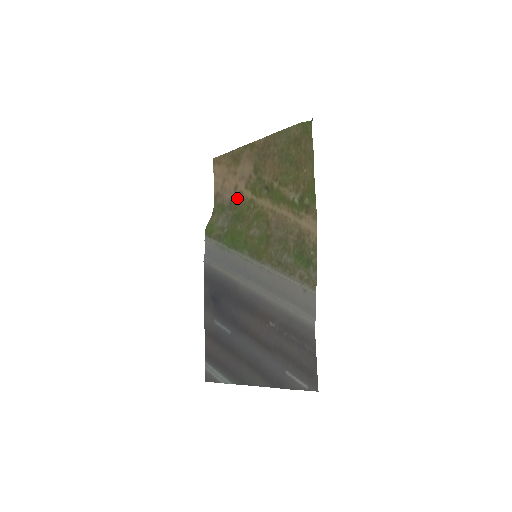
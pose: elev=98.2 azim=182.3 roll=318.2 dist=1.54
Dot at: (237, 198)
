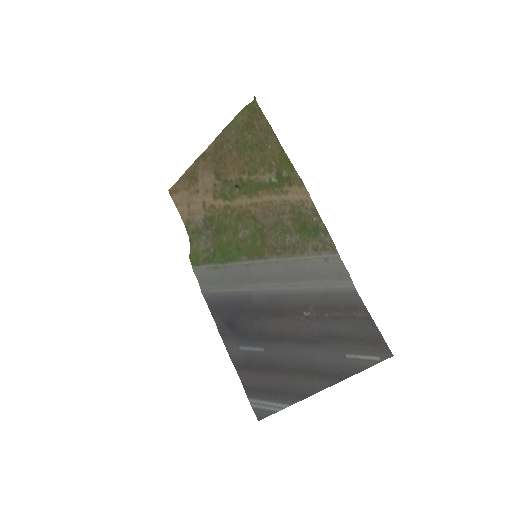
Dot at: (210, 214)
